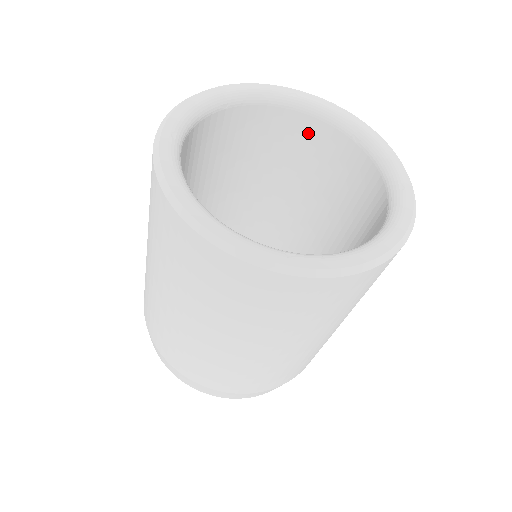
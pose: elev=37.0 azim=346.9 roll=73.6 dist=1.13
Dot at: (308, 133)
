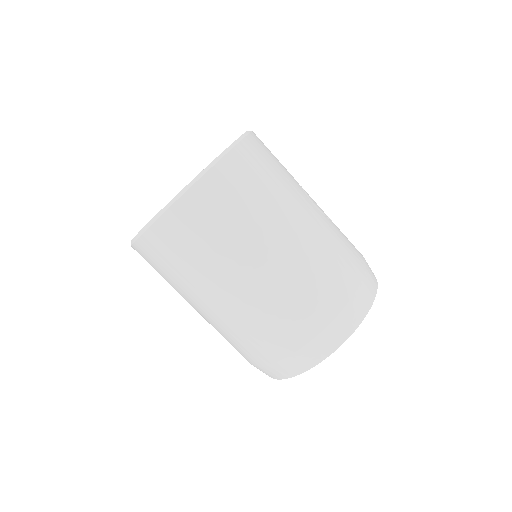
Dot at: occluded
